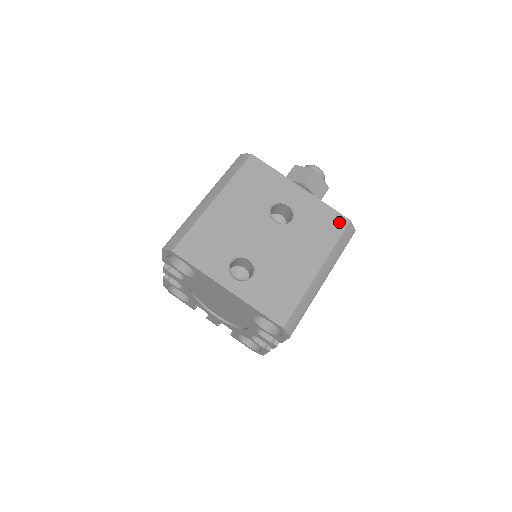
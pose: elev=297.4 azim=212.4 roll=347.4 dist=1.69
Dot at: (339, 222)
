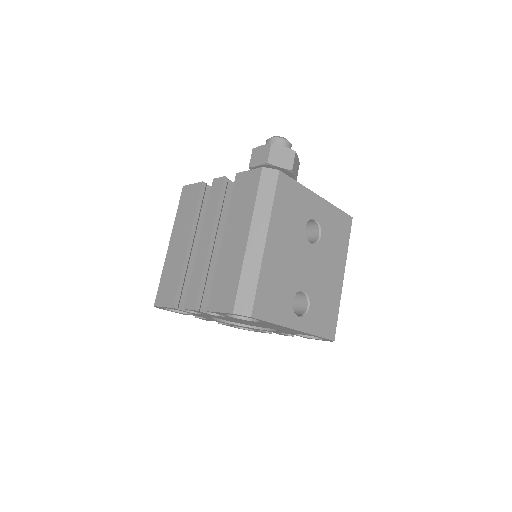
Dot at: (347, 223)
